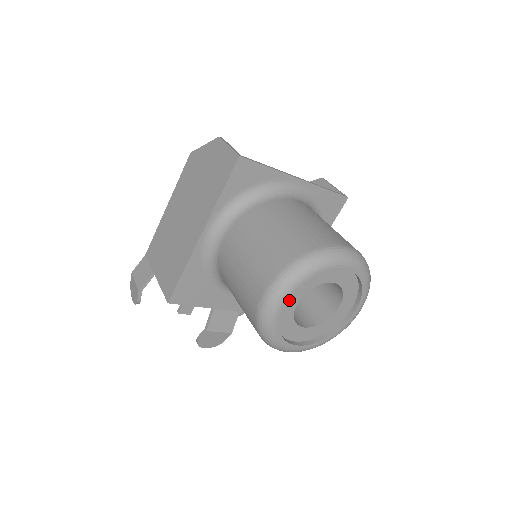
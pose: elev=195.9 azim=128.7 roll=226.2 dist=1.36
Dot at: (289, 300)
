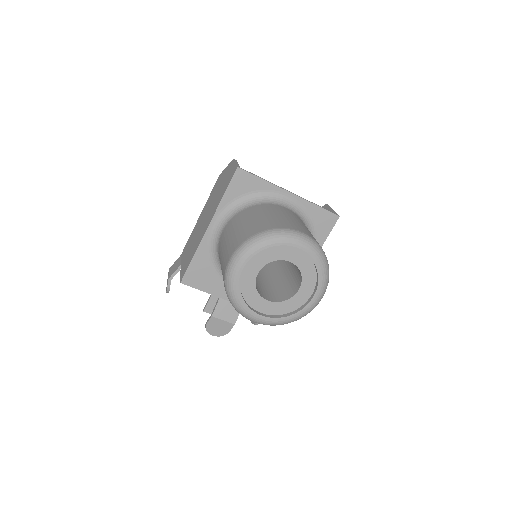
Dot at: (249, 269)
